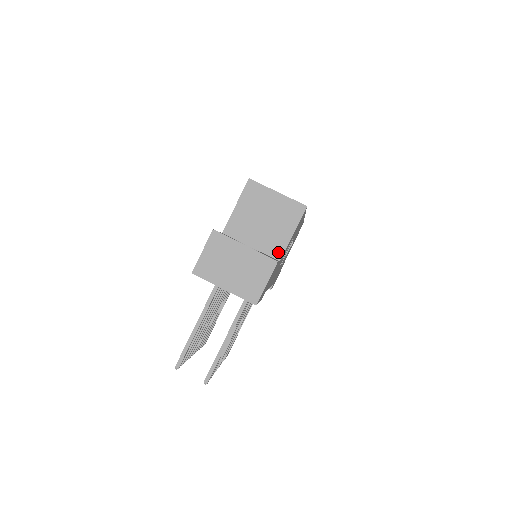
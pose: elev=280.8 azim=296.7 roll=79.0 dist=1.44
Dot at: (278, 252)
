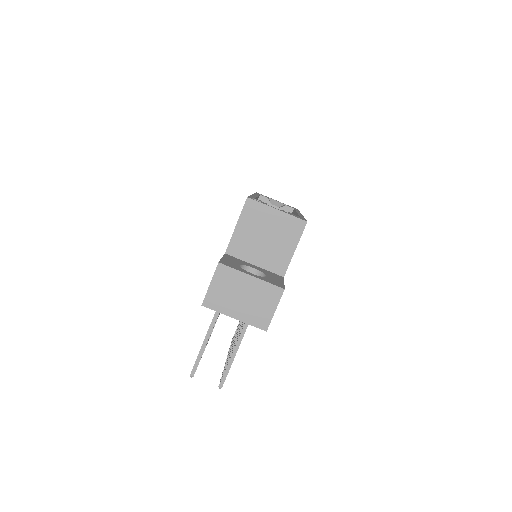
Dot at: (281, 268)
